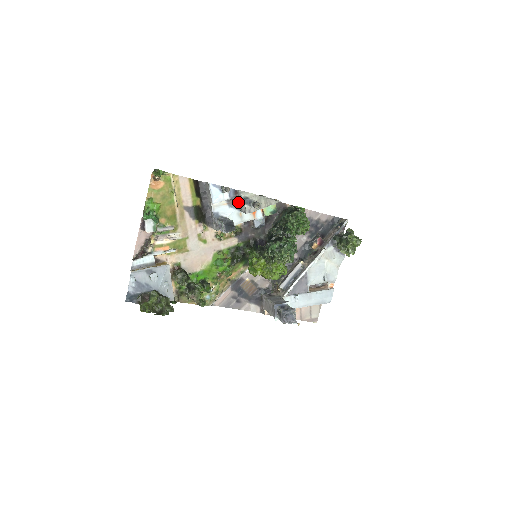
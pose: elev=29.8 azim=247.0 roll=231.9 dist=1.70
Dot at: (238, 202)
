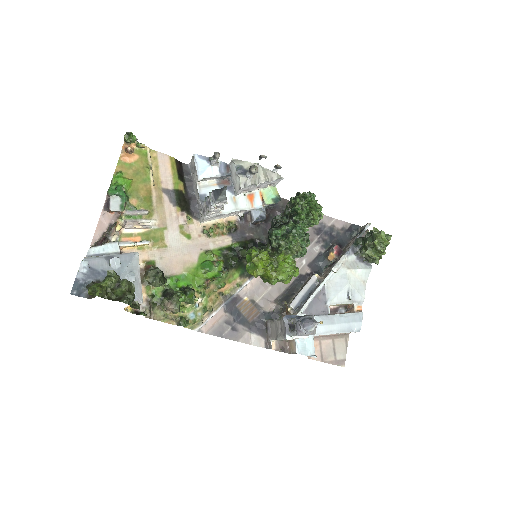
Dot at: (231, 182)
